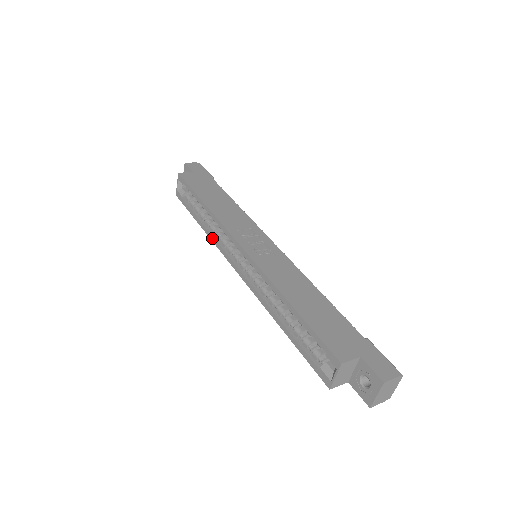
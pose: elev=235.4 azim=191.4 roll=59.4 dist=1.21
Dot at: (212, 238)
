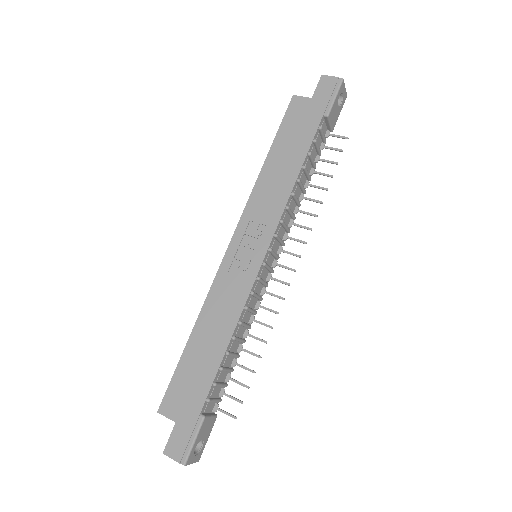
Dot at: occluded
